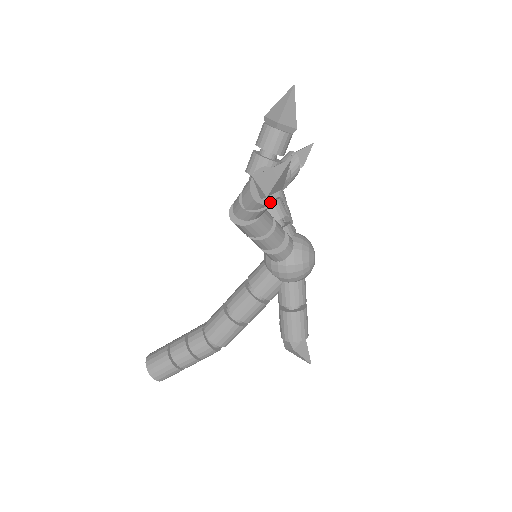
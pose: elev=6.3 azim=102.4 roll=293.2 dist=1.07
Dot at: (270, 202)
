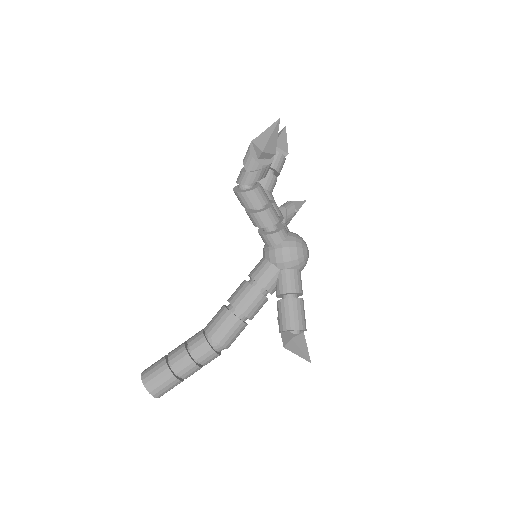
Dot at: (265, 164)
